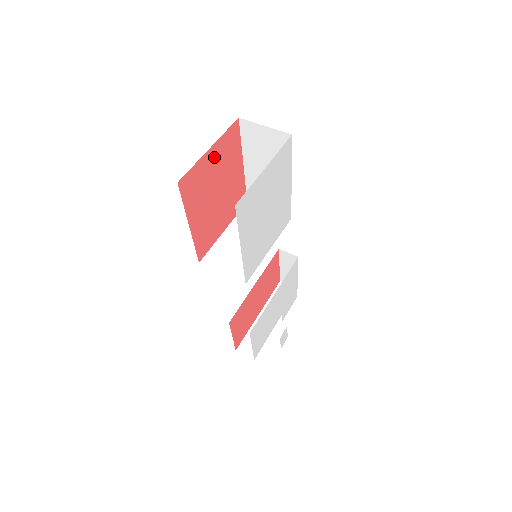
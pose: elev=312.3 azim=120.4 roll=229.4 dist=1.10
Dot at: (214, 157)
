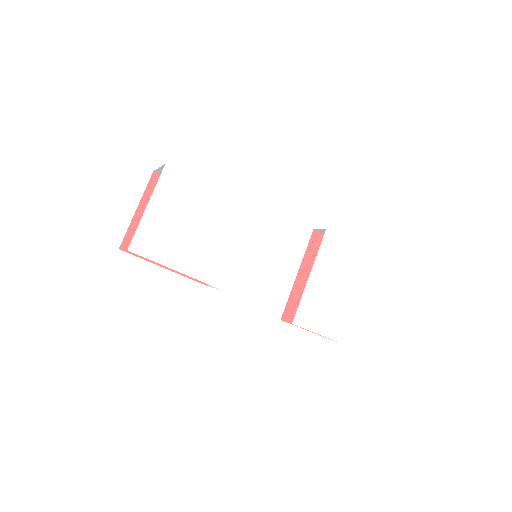
Dot at: occluded
